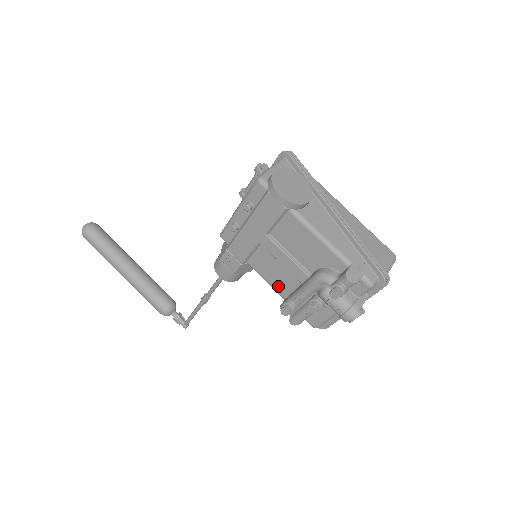
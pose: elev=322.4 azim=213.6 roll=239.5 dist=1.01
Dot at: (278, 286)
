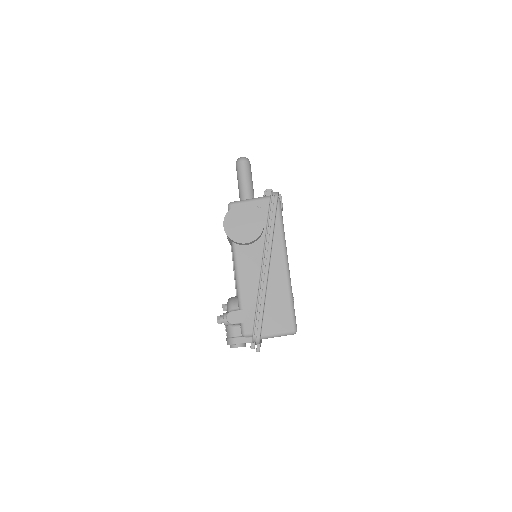
Dot at: occluded
